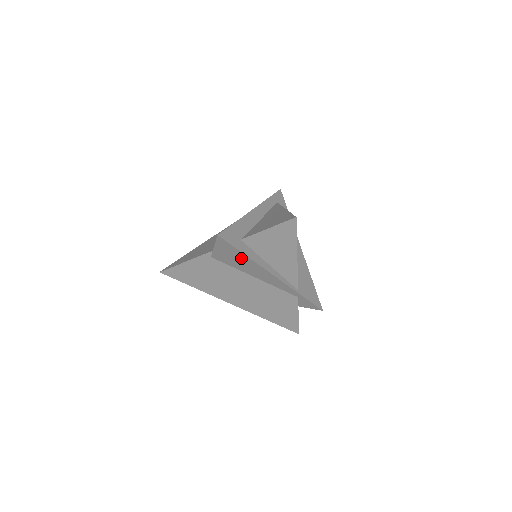
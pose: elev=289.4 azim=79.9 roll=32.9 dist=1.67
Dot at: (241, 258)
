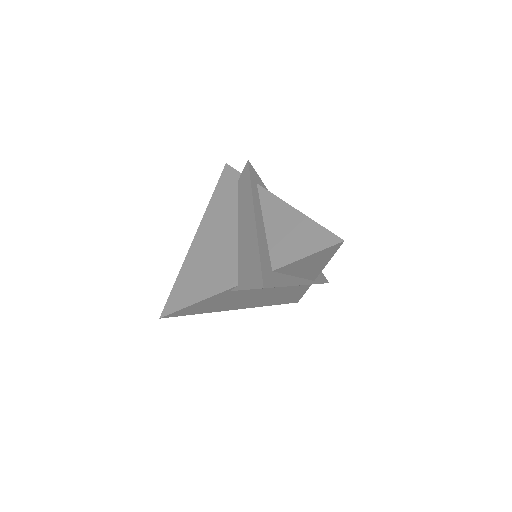
Dot at: (274, 287)
